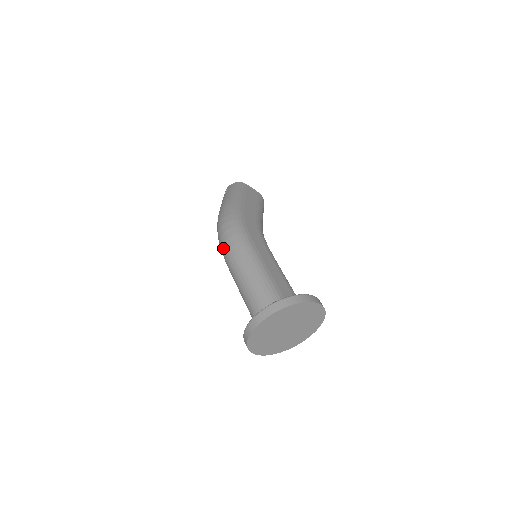
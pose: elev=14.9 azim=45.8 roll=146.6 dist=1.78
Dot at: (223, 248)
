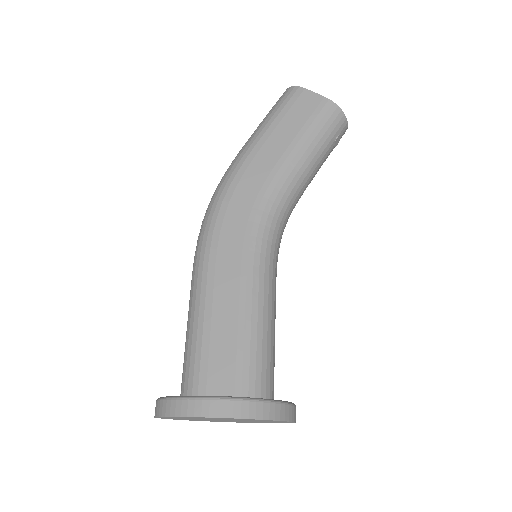
Dot at: occluded
